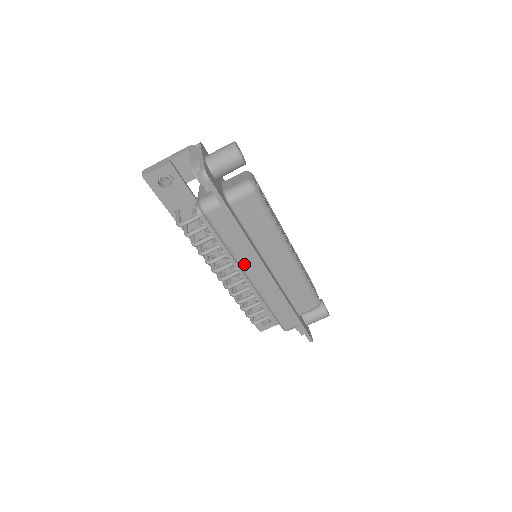
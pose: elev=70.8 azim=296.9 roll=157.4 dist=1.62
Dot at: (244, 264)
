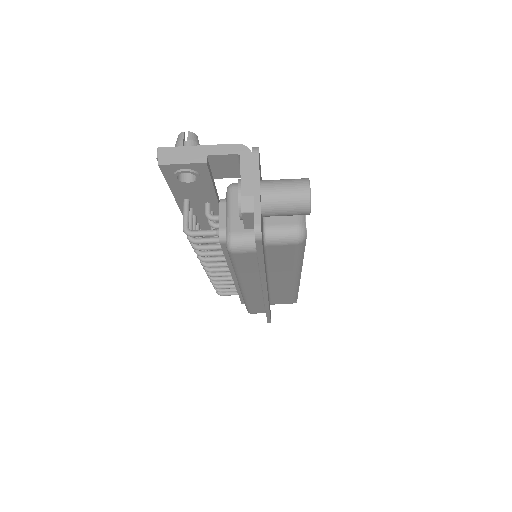
Dot at: (245, 283)
